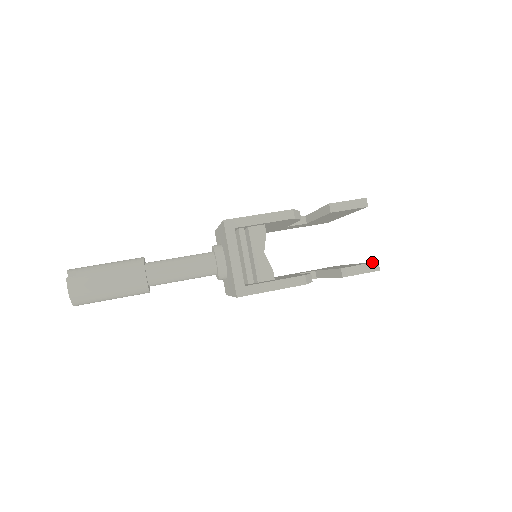
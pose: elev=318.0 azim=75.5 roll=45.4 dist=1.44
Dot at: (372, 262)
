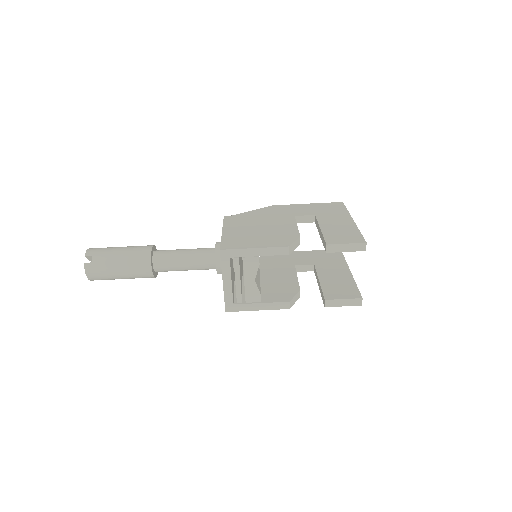
Dot at: (356, 298)
